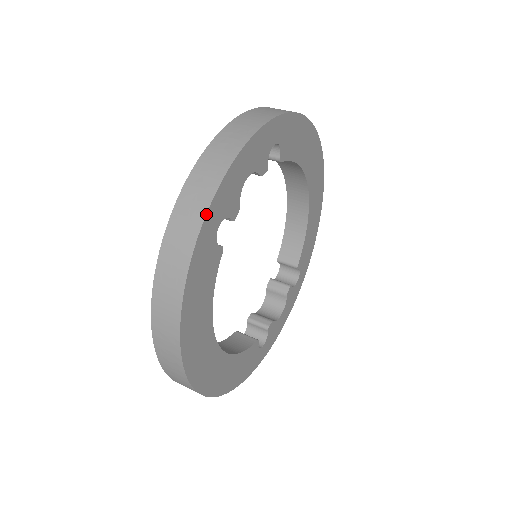
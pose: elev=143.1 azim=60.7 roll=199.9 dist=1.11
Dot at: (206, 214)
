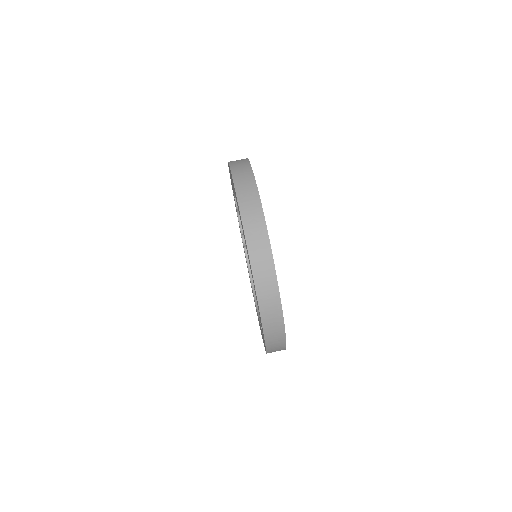
Dot at: occluded
